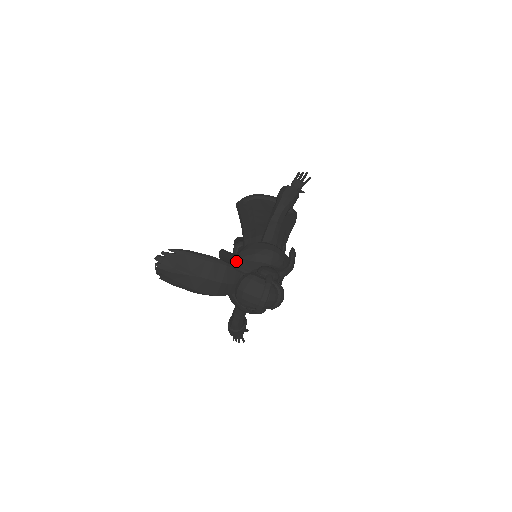
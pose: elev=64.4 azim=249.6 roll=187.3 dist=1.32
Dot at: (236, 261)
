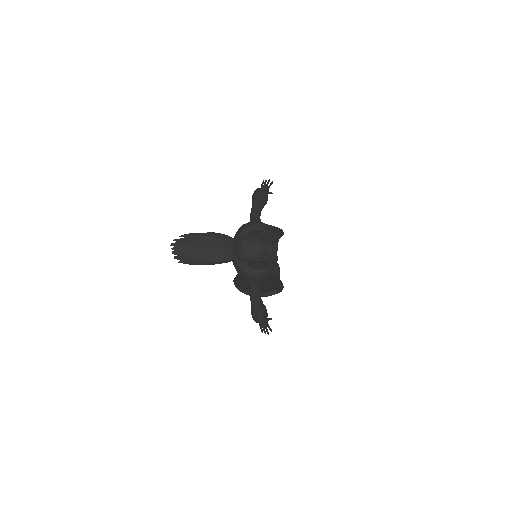
Dot at: occluded
